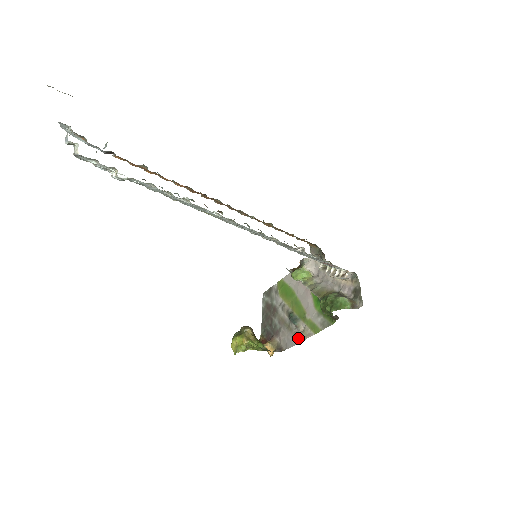
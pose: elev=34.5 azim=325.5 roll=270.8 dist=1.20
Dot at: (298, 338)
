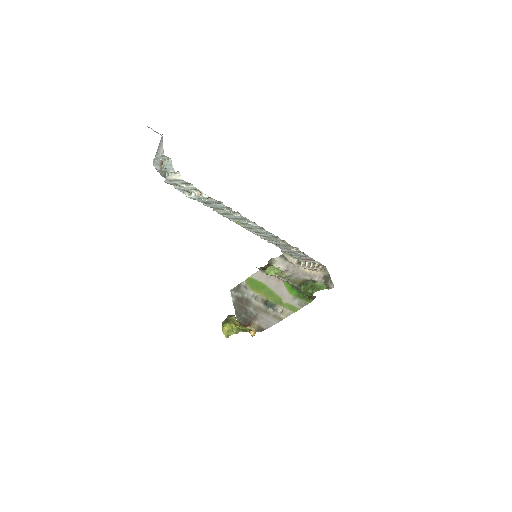
Dot at: (278, 318)
